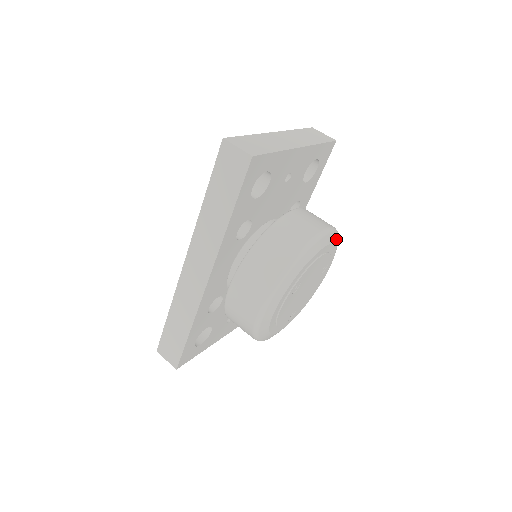
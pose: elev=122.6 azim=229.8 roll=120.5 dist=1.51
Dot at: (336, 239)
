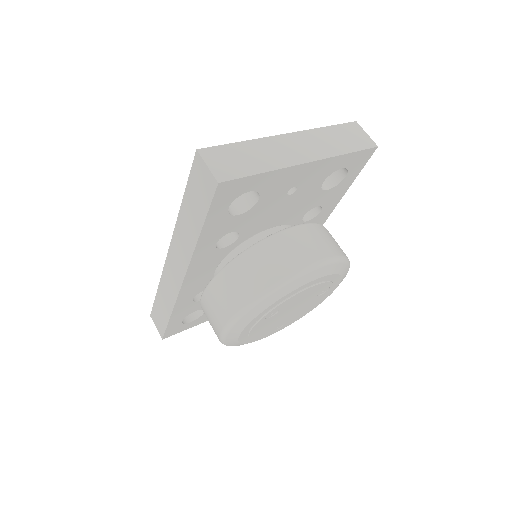
Dot at: (340, 267)
